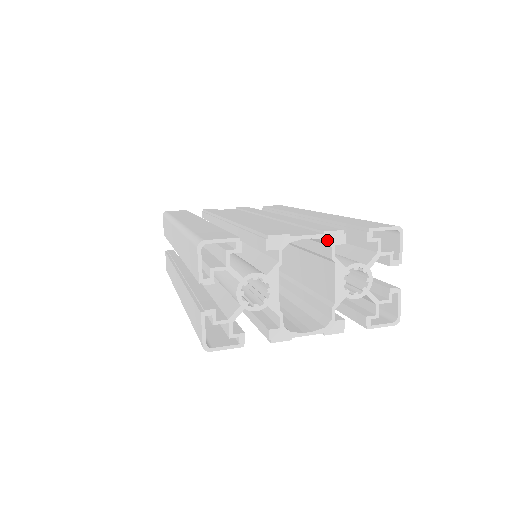
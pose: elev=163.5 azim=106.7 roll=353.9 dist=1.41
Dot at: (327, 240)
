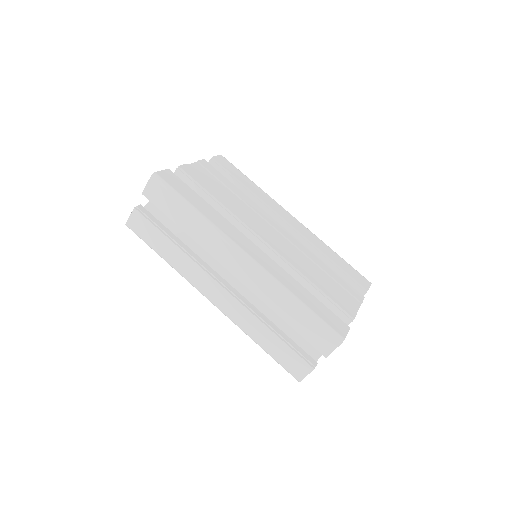
Dot at: occluded
